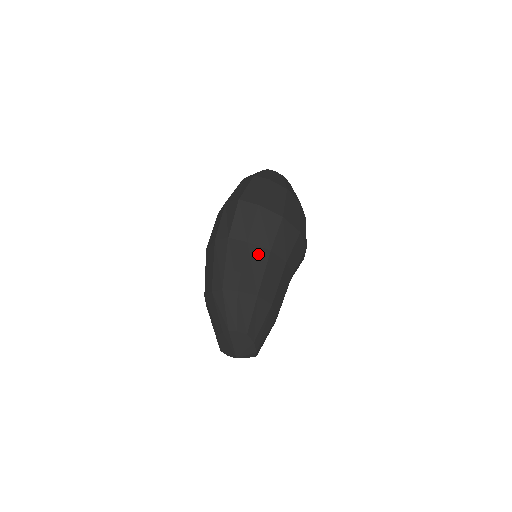
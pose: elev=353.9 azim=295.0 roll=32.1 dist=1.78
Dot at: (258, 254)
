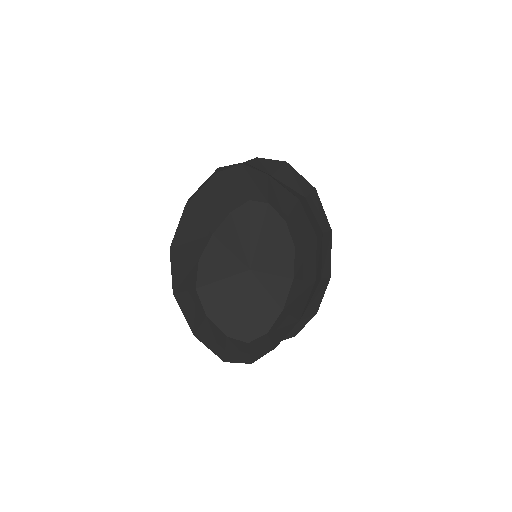
Dot at: (289, 188)
